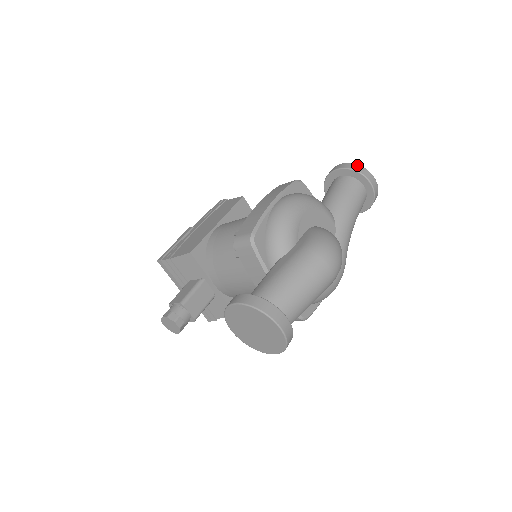
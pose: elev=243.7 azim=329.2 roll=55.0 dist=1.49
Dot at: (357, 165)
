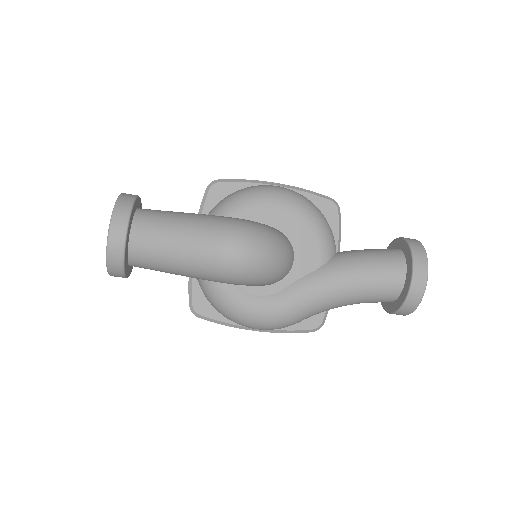
Dot at: (422, 246)
